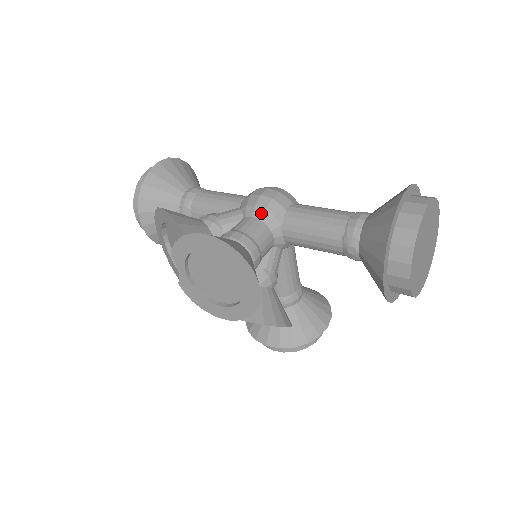
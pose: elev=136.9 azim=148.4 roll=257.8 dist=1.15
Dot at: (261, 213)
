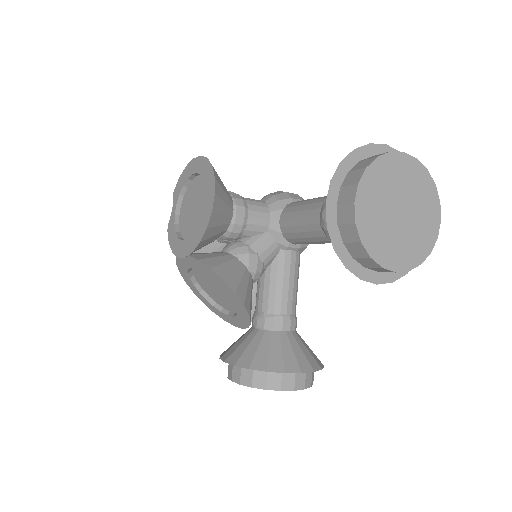
Dot at: (269, 197)
